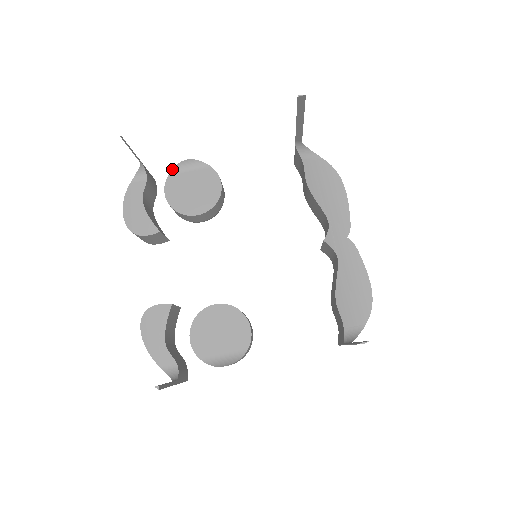
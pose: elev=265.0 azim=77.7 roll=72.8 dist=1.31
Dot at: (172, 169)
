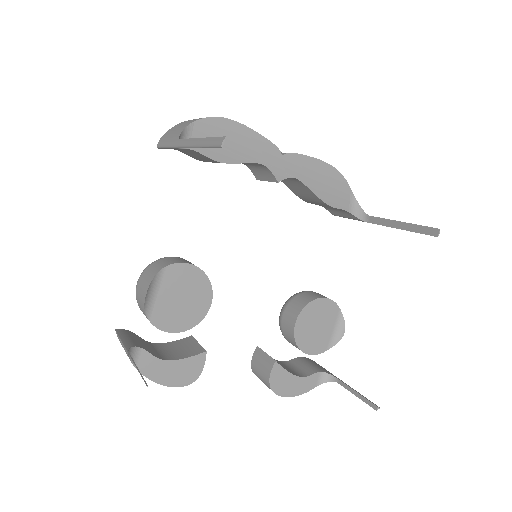
Dot at: (145, 314)
